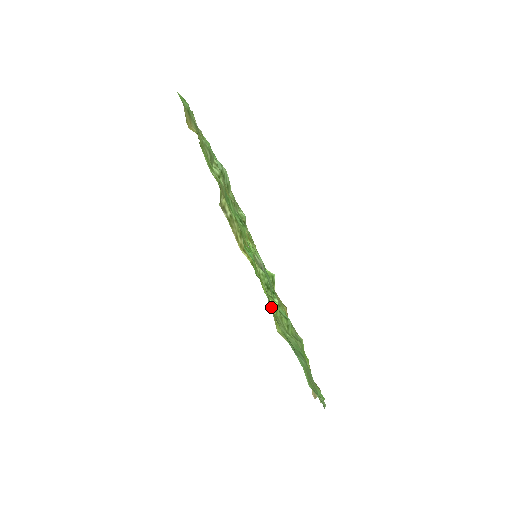
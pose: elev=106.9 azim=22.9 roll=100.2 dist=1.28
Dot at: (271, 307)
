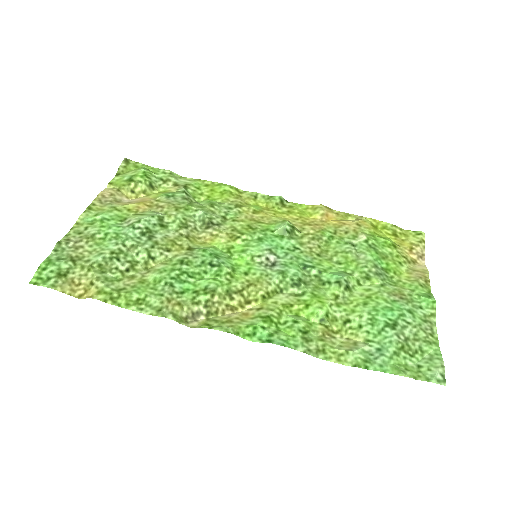
Dot at: (323, 356)
